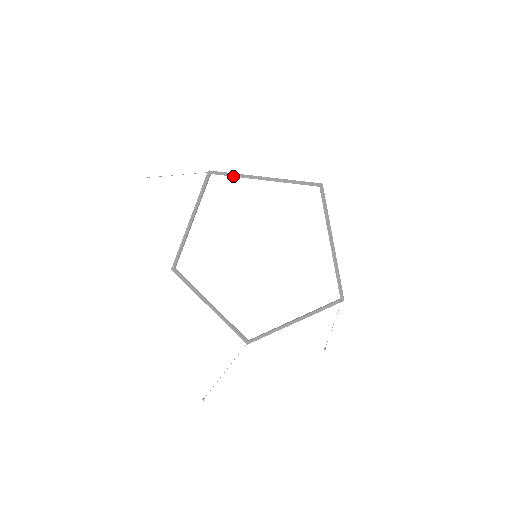
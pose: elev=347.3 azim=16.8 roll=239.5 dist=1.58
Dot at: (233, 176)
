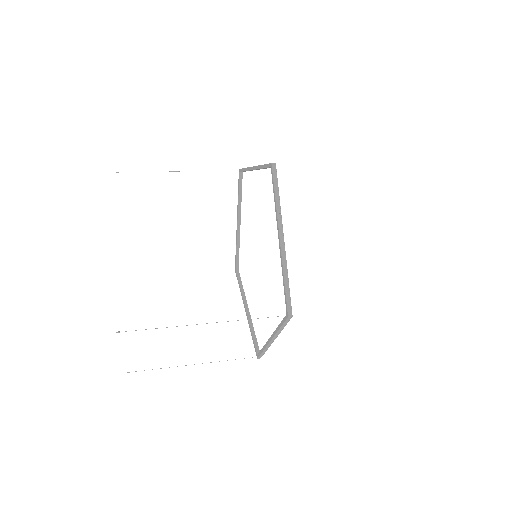
Dot at: occluded
